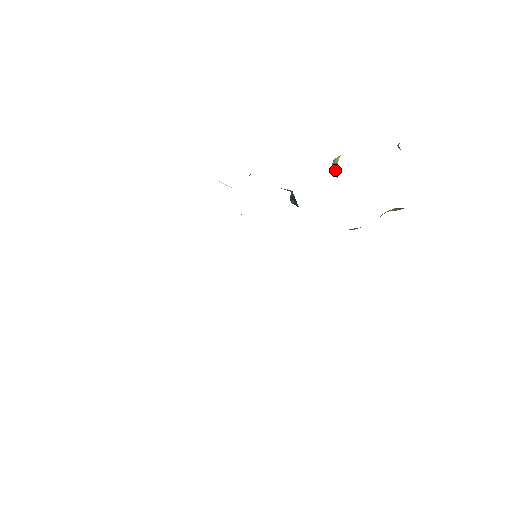
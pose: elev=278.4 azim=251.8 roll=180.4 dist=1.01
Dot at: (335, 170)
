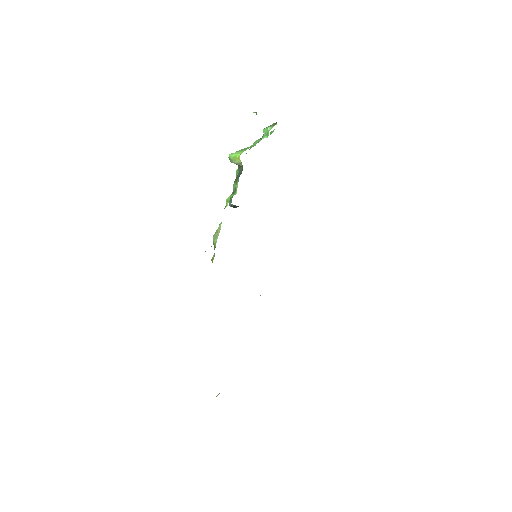
Dot at: (240, 166)
